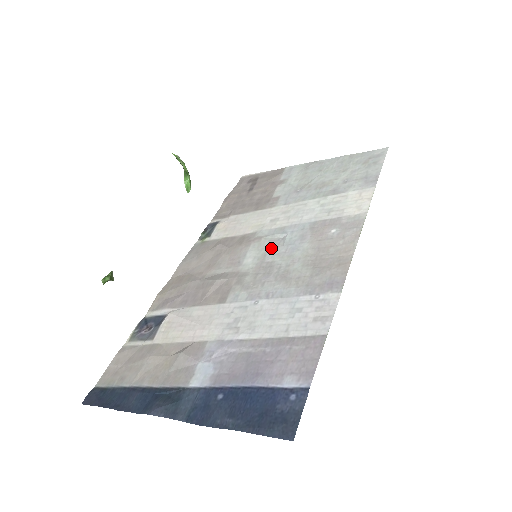
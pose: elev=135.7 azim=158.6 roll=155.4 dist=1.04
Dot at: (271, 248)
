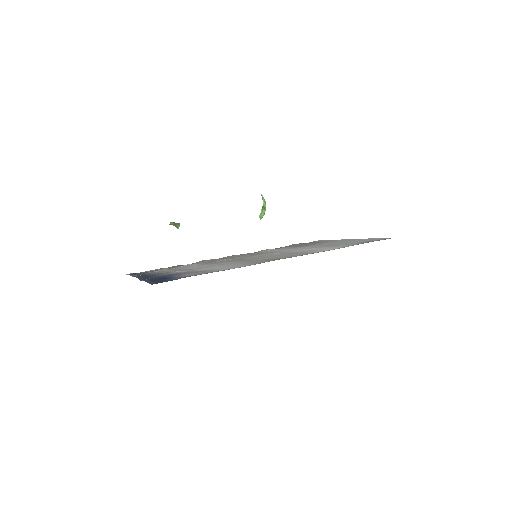
Dot at: (266, 255)
